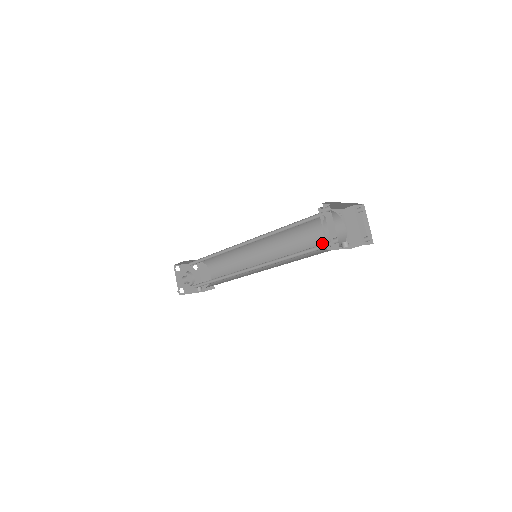
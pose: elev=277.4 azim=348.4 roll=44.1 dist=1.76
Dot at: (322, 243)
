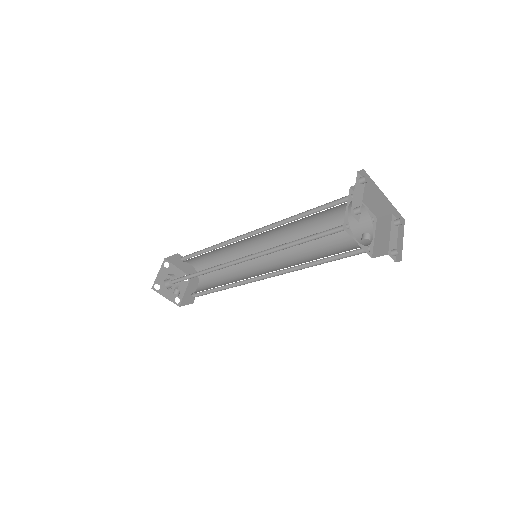
Dot at: (338, 251)
